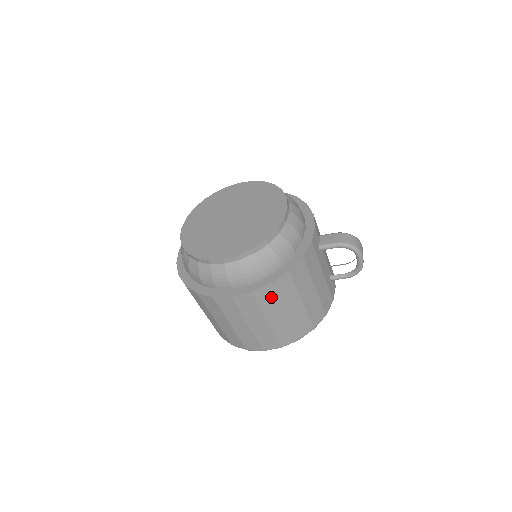
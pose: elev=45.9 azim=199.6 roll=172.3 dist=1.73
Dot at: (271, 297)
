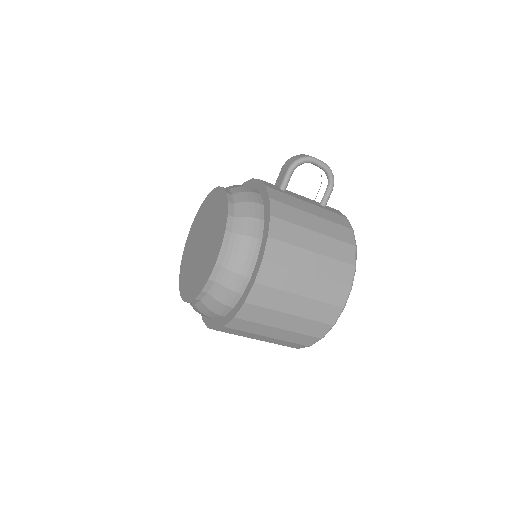
Dot at: (283, 249)
